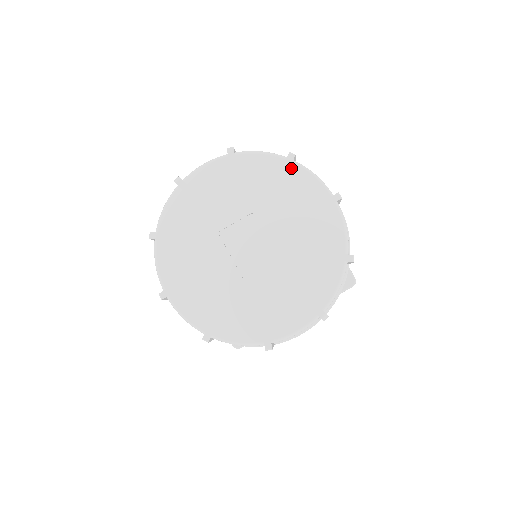
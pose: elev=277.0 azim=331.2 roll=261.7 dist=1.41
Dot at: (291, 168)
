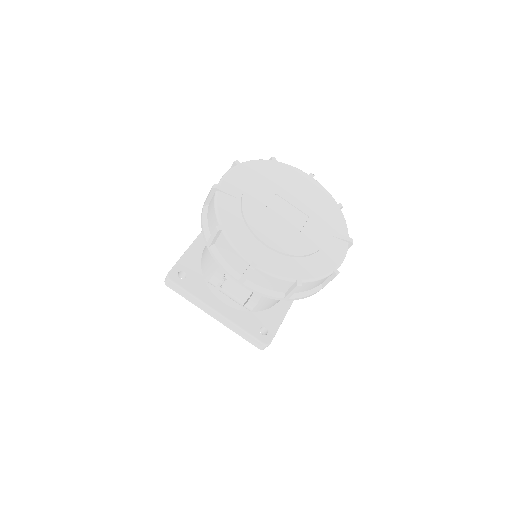
Dot at: (278, 165)
